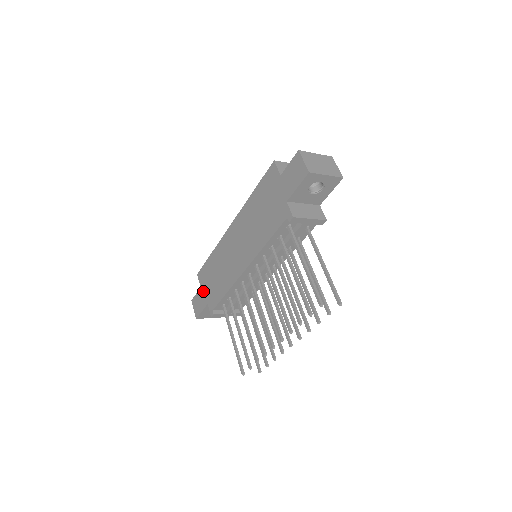
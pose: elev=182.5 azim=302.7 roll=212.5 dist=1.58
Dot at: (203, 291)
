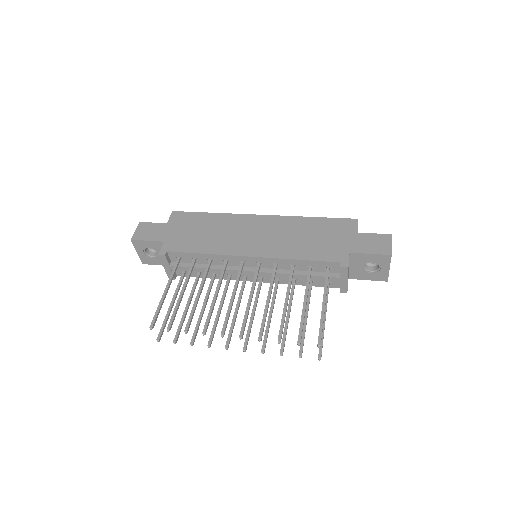
Dot at: (168, 228)
